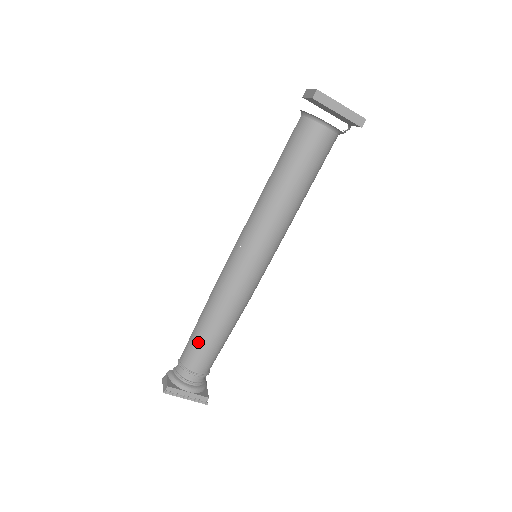
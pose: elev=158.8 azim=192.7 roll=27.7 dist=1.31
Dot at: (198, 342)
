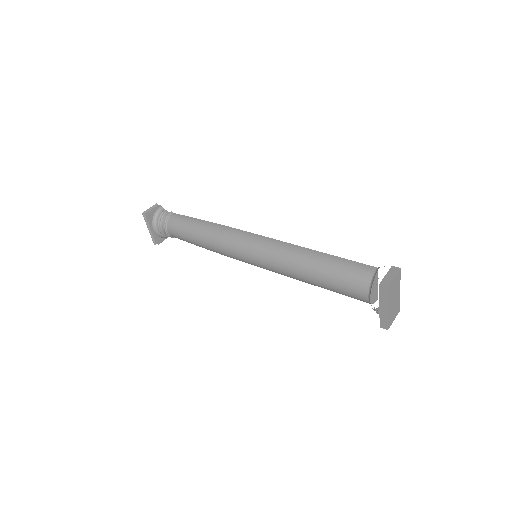
Dot at: (184, 227)
